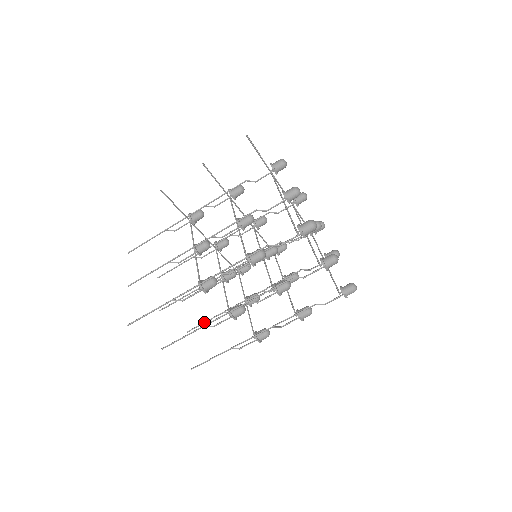
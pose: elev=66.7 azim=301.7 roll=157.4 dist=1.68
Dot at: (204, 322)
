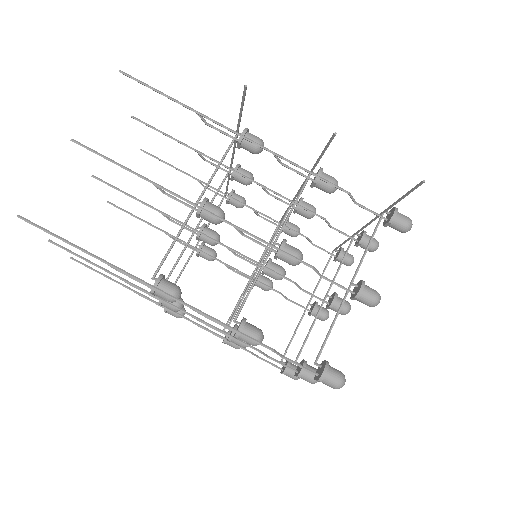
Dot at: (135, 216)
